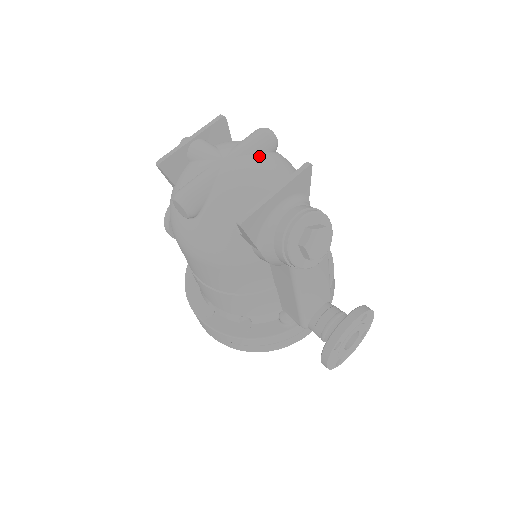
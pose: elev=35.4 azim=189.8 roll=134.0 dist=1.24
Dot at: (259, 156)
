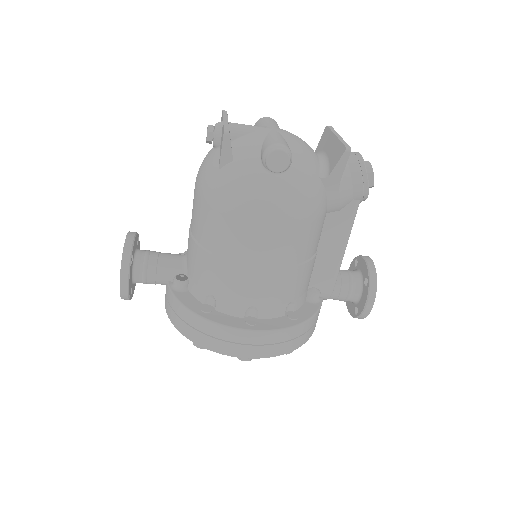
Dot at: occluded
